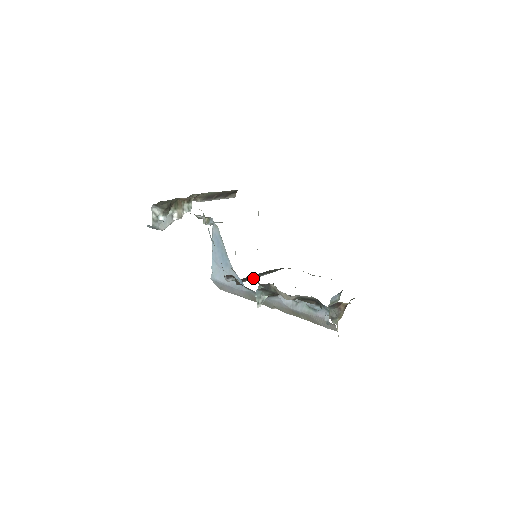
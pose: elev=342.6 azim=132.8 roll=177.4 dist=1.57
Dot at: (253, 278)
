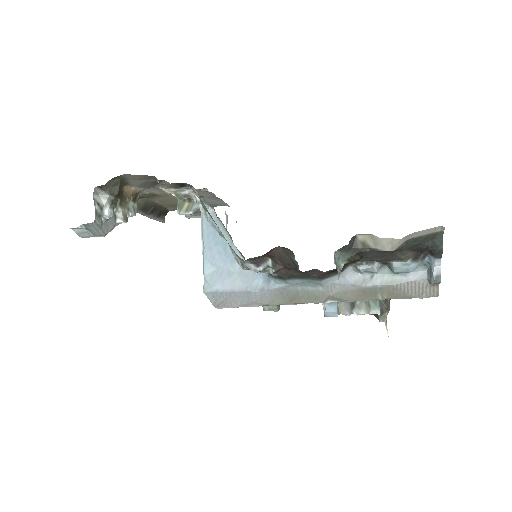
Dot at: occluded
